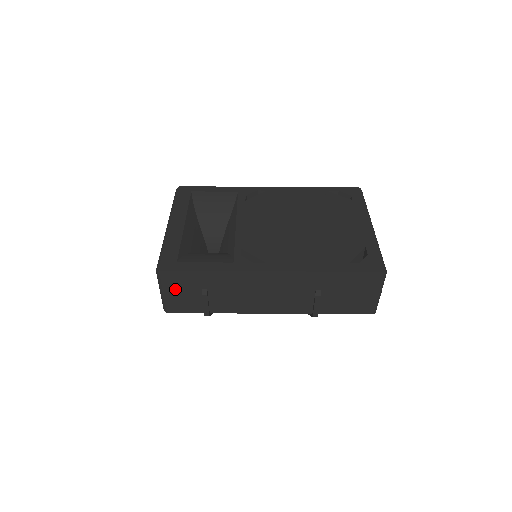
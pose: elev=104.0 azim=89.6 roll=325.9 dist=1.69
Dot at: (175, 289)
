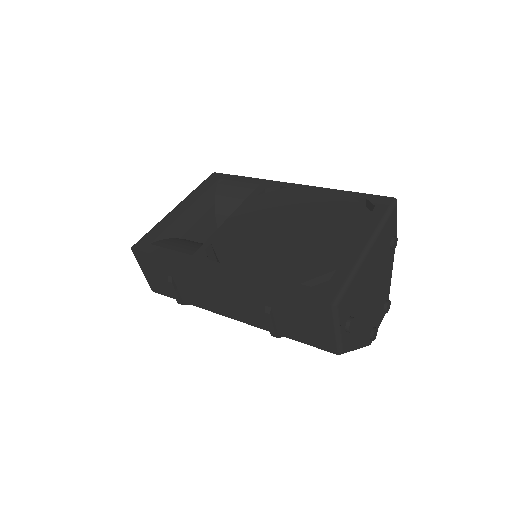
Dot at: (149, 270)
